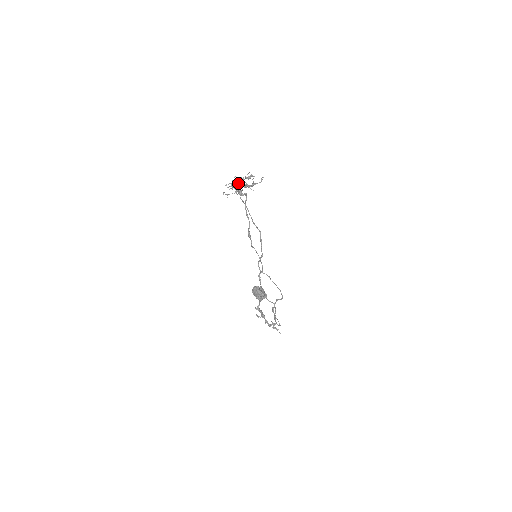
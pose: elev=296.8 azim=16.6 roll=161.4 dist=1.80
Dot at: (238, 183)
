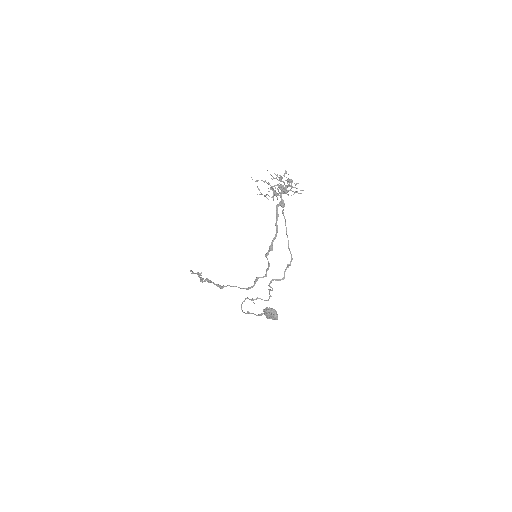
Dot at: (285, 192)
